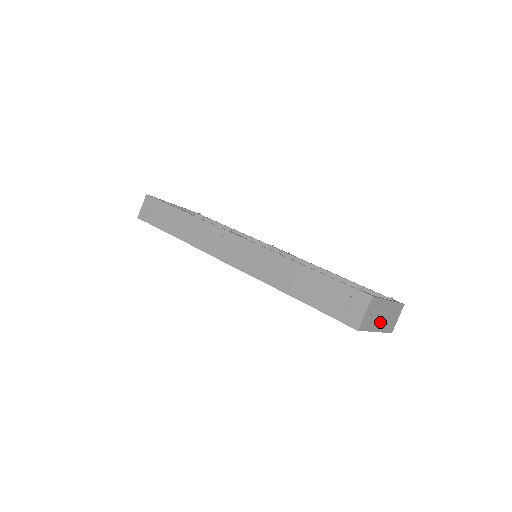
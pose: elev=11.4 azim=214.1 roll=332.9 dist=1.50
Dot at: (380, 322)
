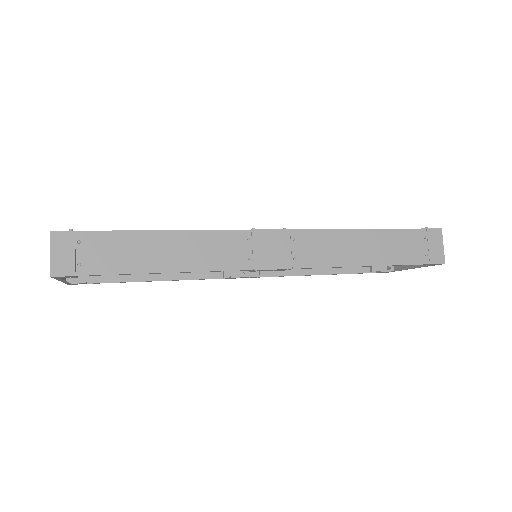
Dot at: occluded
